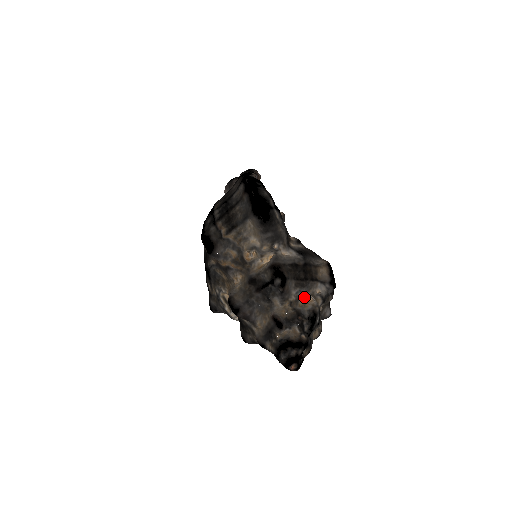
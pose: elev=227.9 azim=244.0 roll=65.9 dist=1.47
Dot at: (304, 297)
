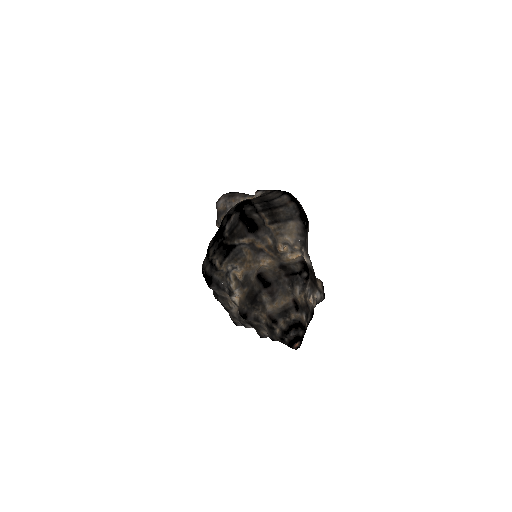
Dot at: (310, 296)
